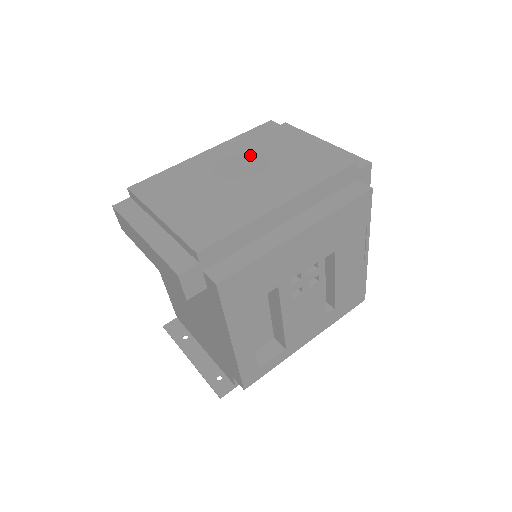
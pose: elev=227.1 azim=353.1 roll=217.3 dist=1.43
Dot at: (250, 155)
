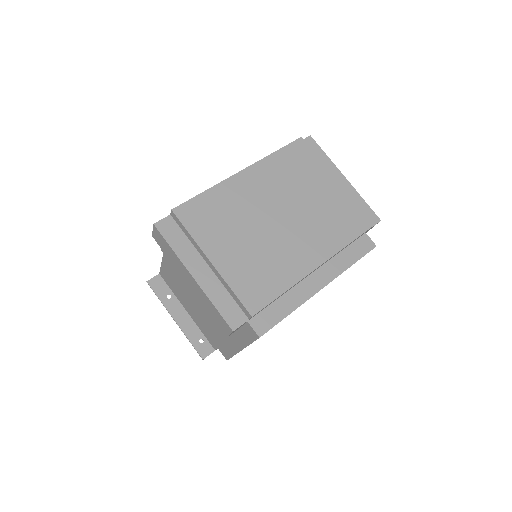
Dot at: (286, 190)
